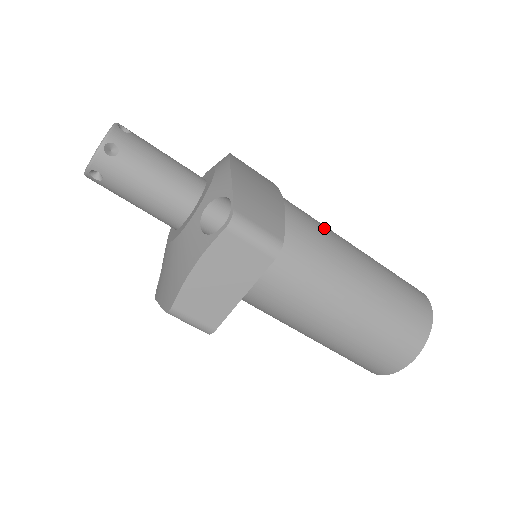
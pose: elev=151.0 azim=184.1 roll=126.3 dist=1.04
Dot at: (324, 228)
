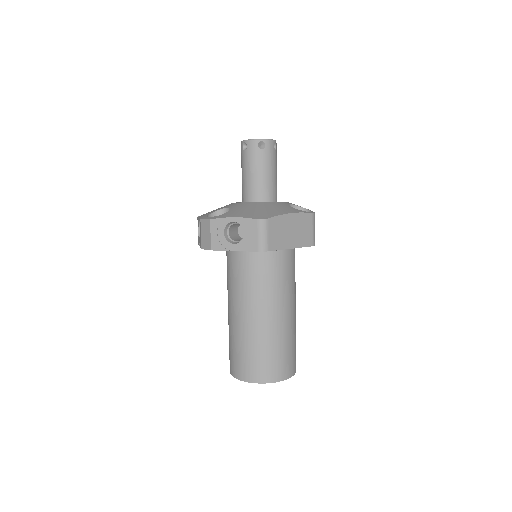
Dot at: occluded
